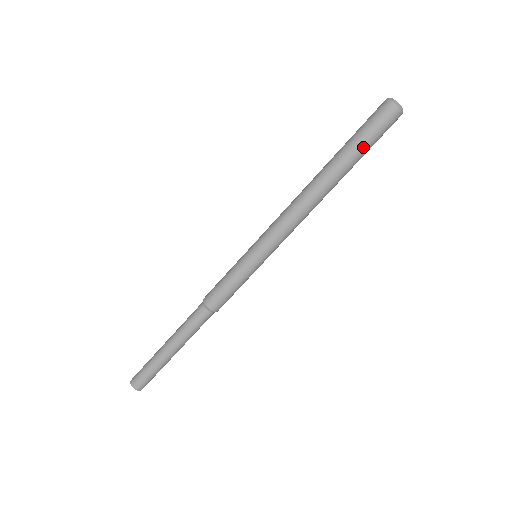
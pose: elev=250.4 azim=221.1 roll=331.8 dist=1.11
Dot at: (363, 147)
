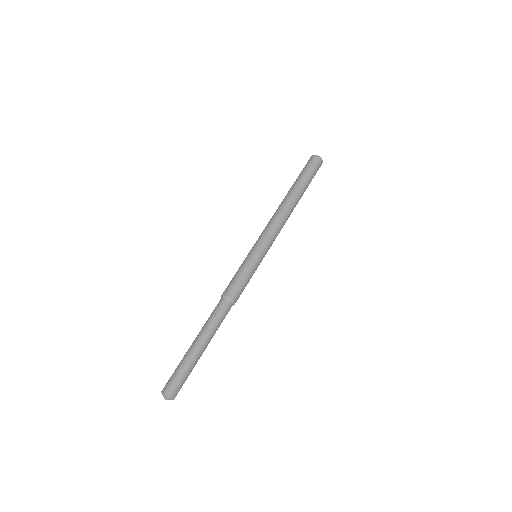
Dot at: (310, 181)
